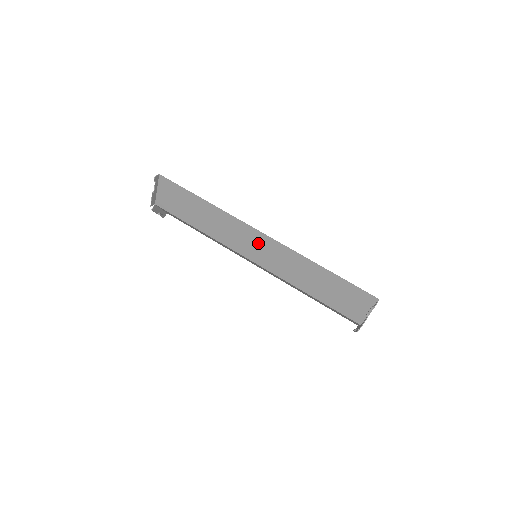
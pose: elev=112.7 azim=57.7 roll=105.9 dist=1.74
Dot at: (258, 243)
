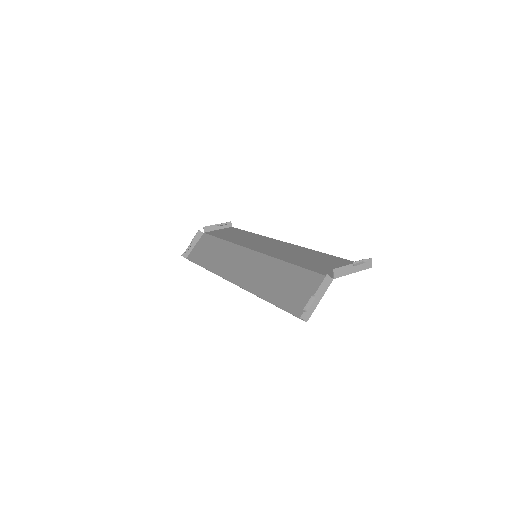
Dot at: (274, 245)
